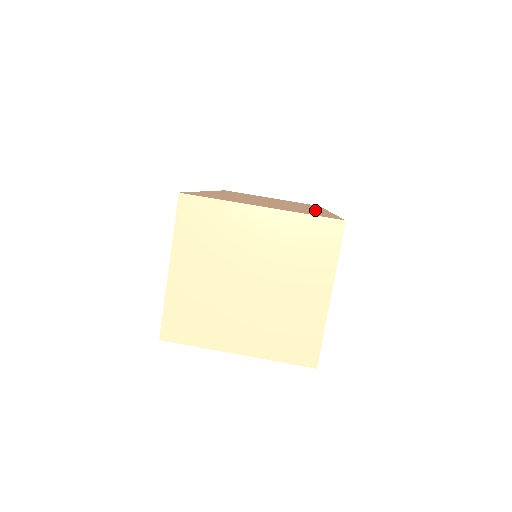
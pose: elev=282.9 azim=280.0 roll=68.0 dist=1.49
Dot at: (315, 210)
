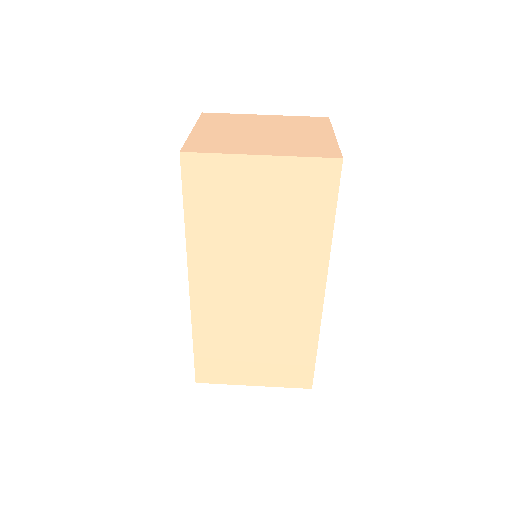
Dot at: occluded
